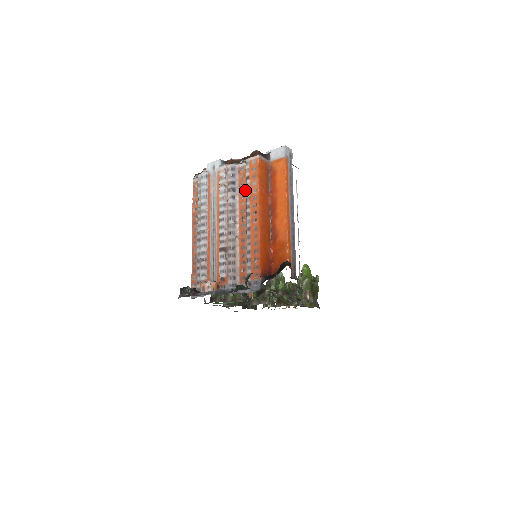
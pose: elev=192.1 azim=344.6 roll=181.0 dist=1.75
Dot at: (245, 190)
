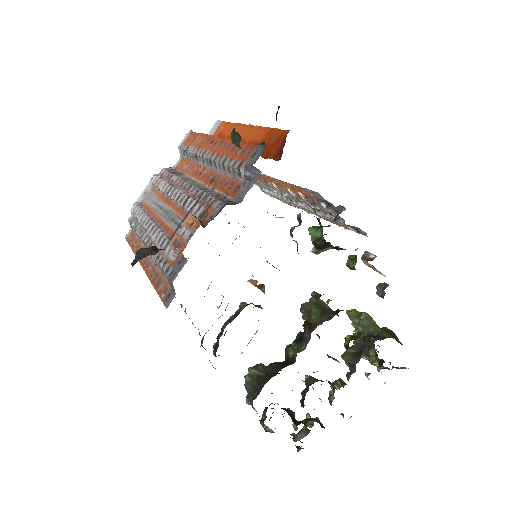
Dot at: (191, 163)
